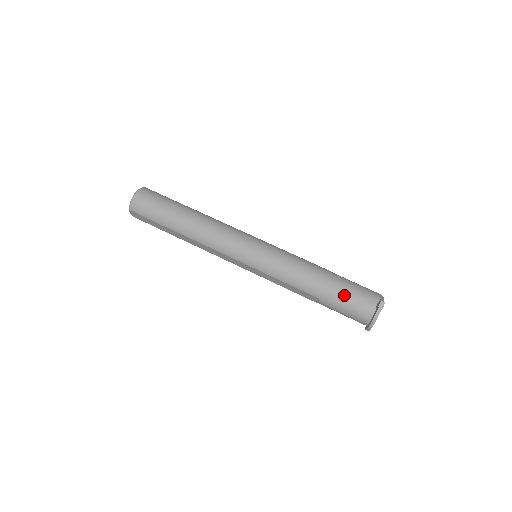
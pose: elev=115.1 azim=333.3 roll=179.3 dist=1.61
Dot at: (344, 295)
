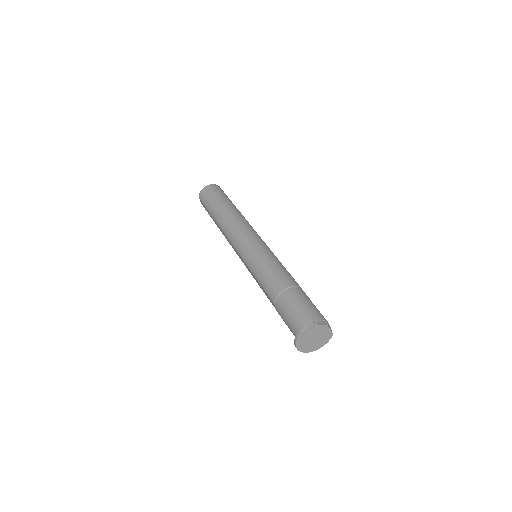
Dot at: (291, 306)
